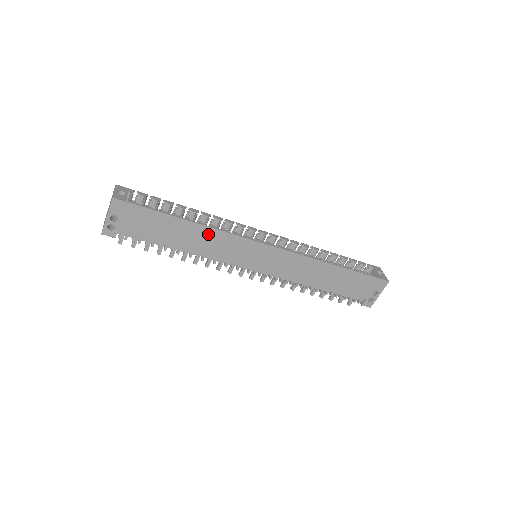
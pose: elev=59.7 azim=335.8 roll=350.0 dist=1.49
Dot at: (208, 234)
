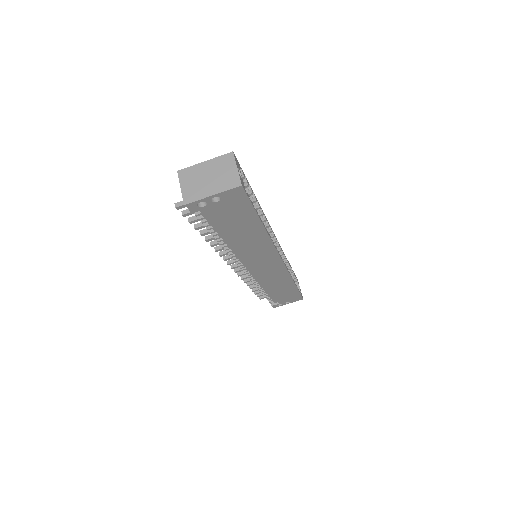
Dot at: (261, 240)
